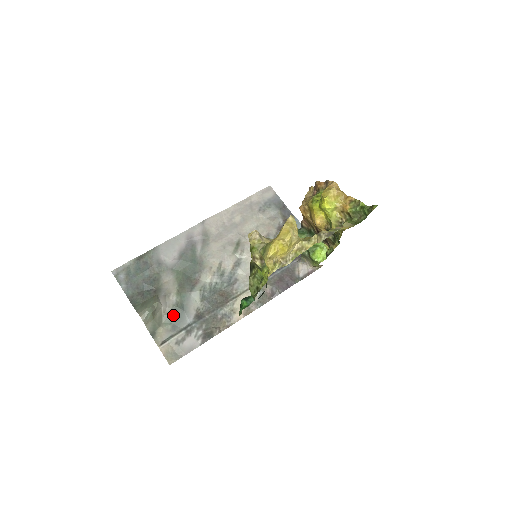
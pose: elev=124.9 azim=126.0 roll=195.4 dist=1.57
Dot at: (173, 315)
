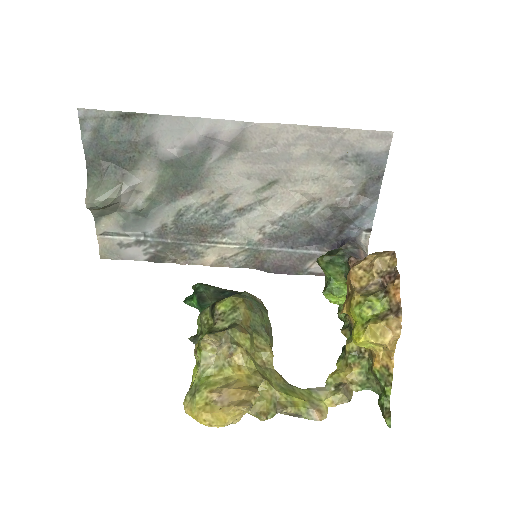
Dot at: (131, 215)
